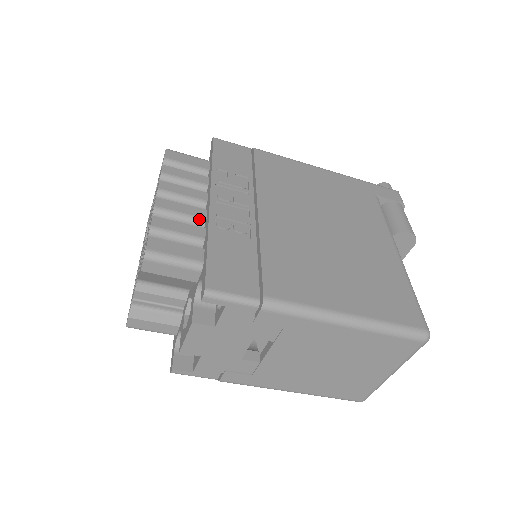
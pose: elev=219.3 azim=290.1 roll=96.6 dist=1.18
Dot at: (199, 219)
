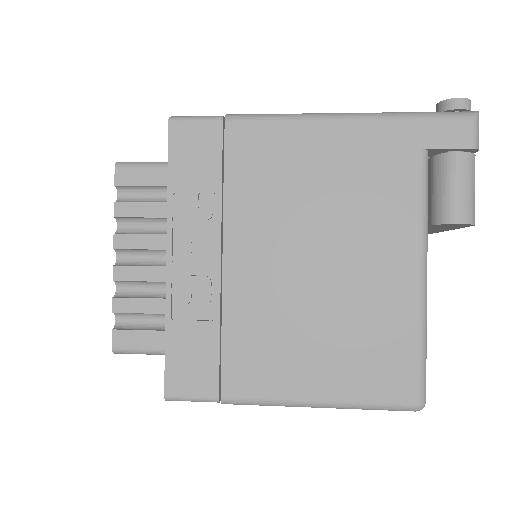
Dot at: (162, 282)
